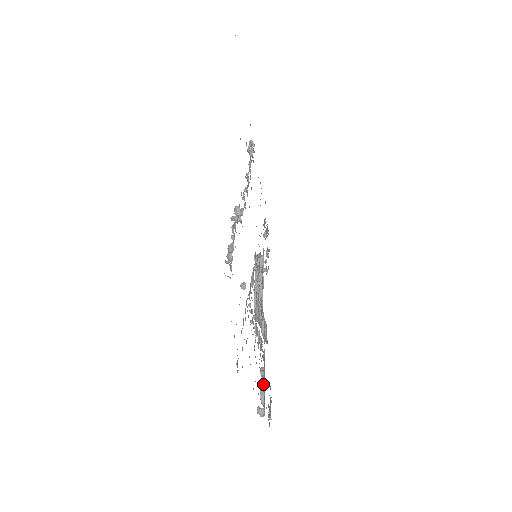
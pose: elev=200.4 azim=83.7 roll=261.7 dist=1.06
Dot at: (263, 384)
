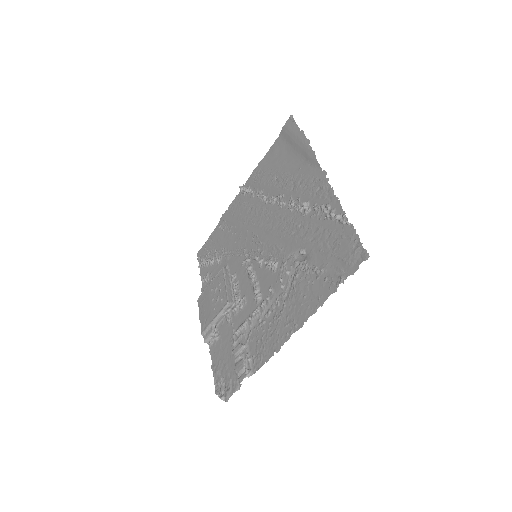
Dot at: (247, 353)
